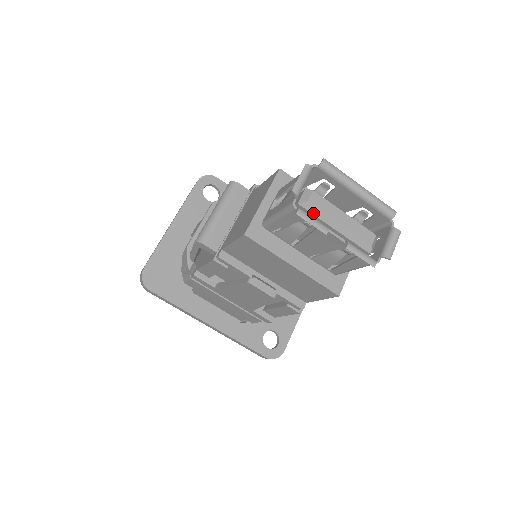
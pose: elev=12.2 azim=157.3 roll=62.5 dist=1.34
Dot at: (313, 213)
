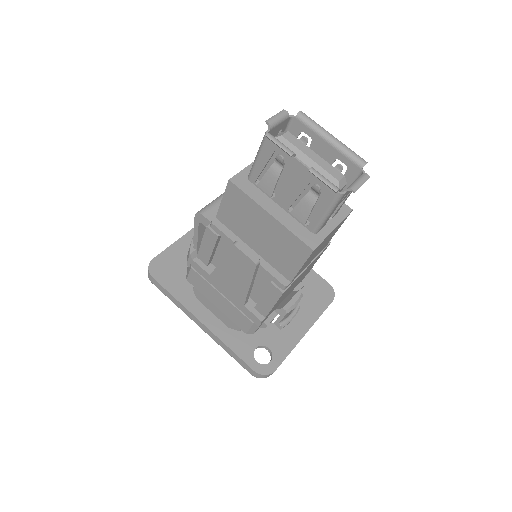
Dot at: occluded
